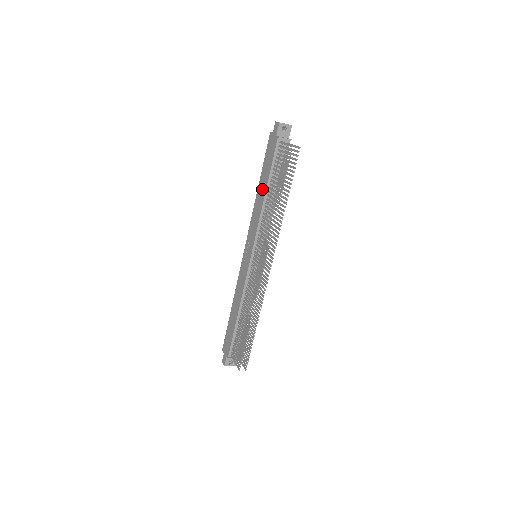
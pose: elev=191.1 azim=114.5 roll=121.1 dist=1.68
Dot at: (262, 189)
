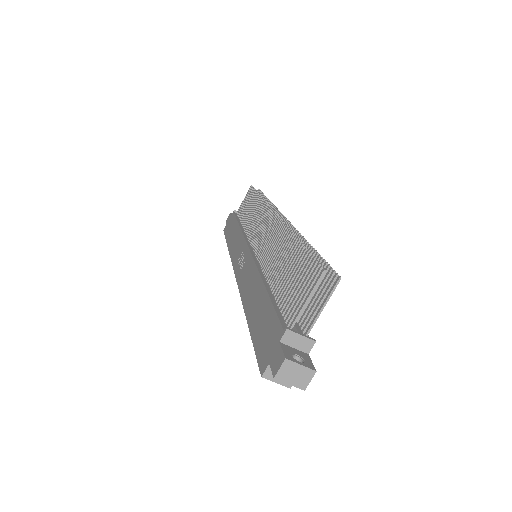
Dot at: (233, 233)
